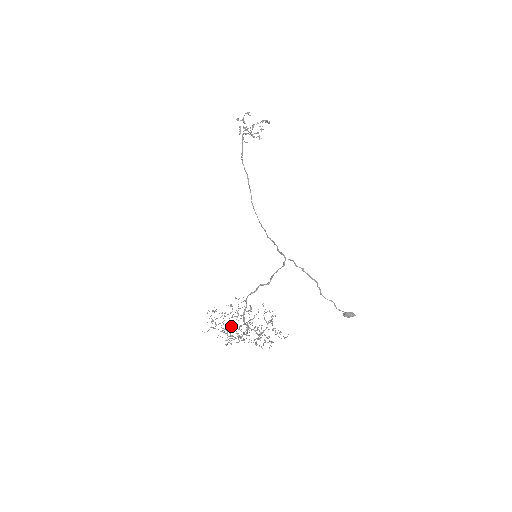
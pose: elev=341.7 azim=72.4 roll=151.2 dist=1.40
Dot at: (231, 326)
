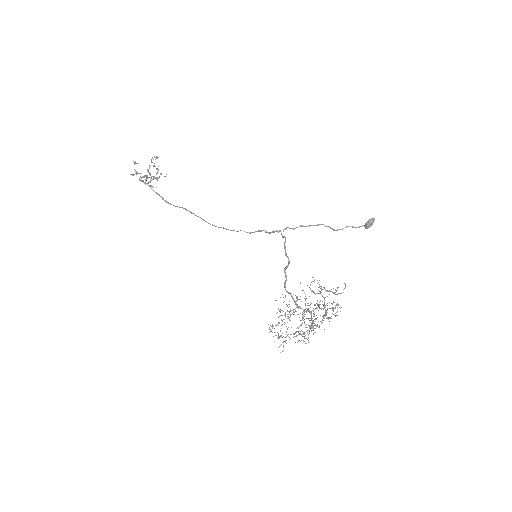
Dot at: occluded
